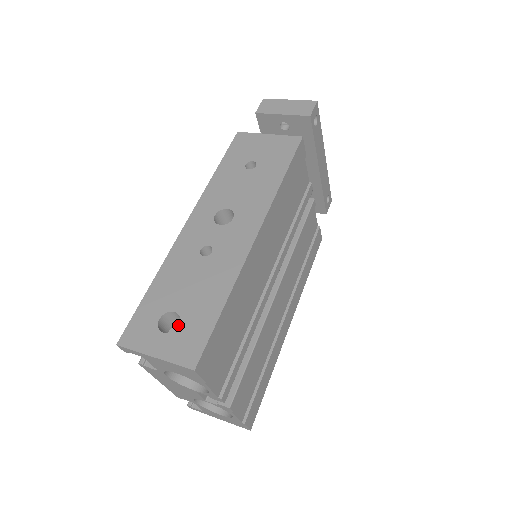
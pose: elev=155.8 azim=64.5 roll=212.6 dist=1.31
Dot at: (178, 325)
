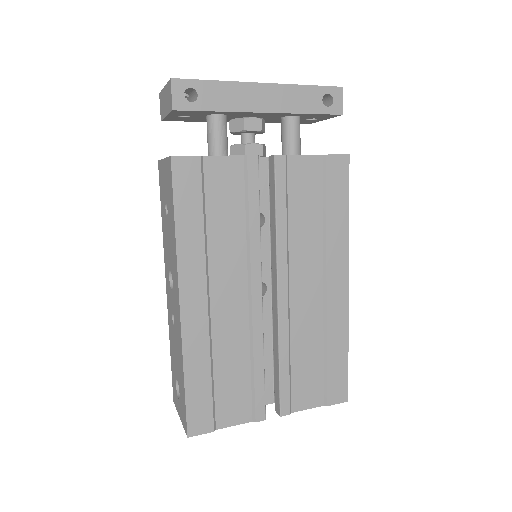
Dot at: occluded
